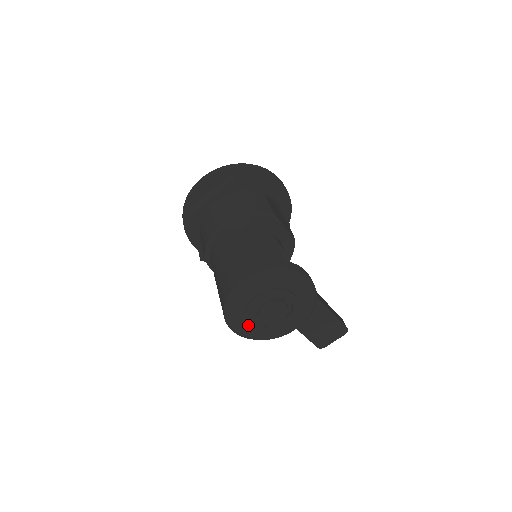
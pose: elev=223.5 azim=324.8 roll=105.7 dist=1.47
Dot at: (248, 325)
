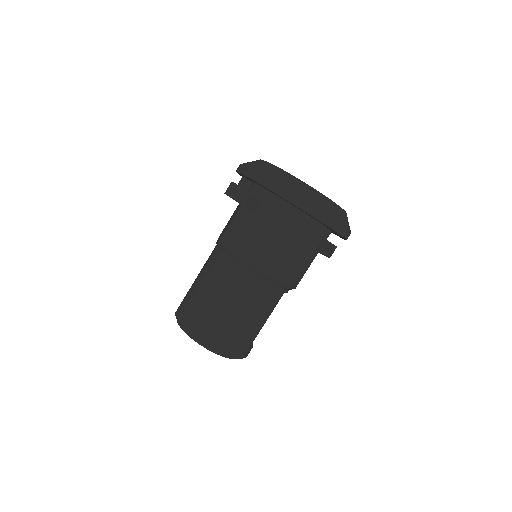
Dot at: occluded
